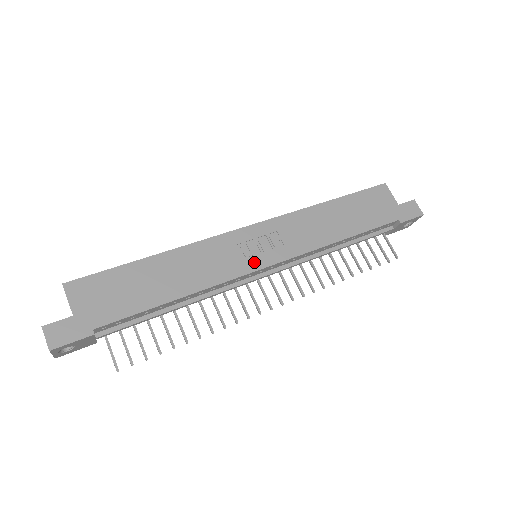
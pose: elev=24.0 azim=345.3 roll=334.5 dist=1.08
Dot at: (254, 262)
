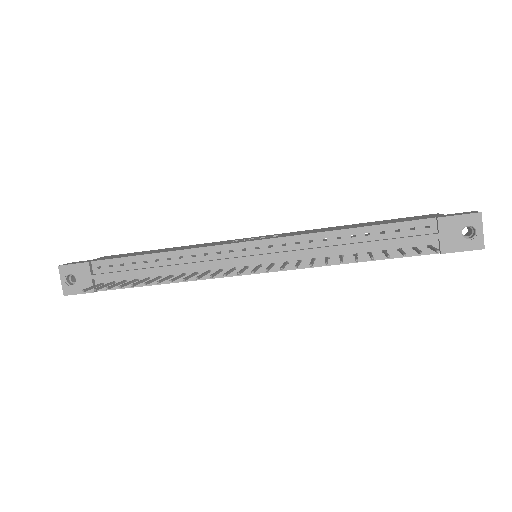
Dot at: occluded
